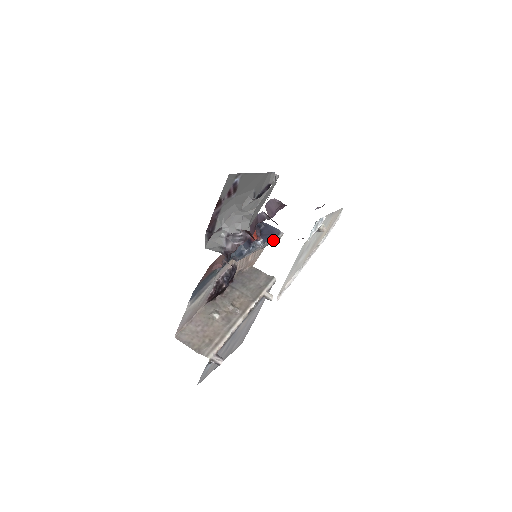
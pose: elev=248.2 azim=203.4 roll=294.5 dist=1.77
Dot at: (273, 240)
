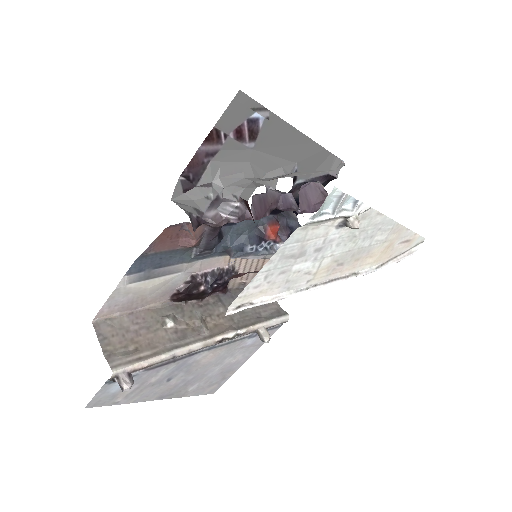
Dot at: occluded
